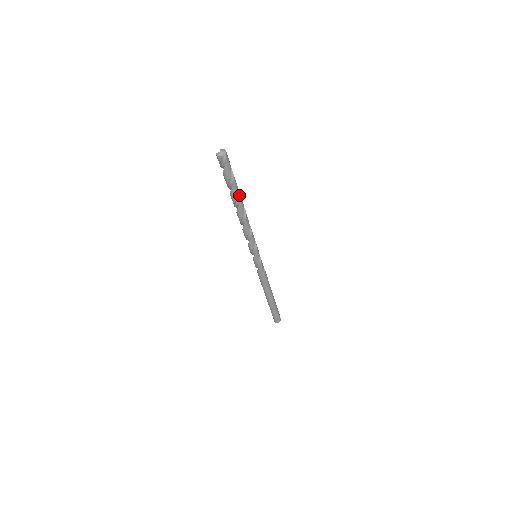
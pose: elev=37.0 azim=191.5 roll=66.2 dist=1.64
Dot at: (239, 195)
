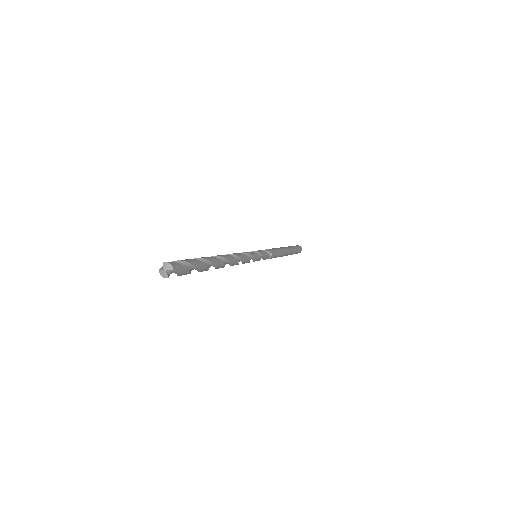
Dot at: (212, 264)
